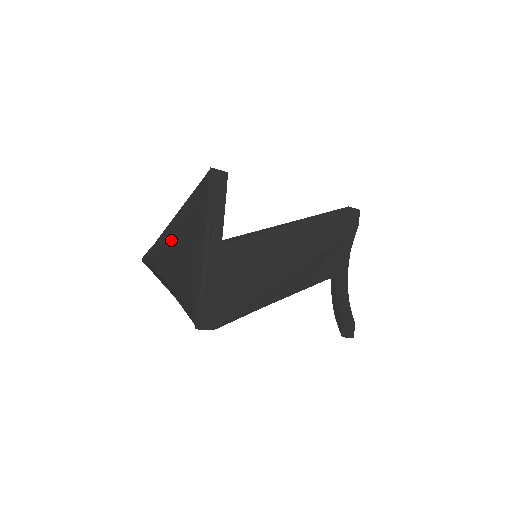
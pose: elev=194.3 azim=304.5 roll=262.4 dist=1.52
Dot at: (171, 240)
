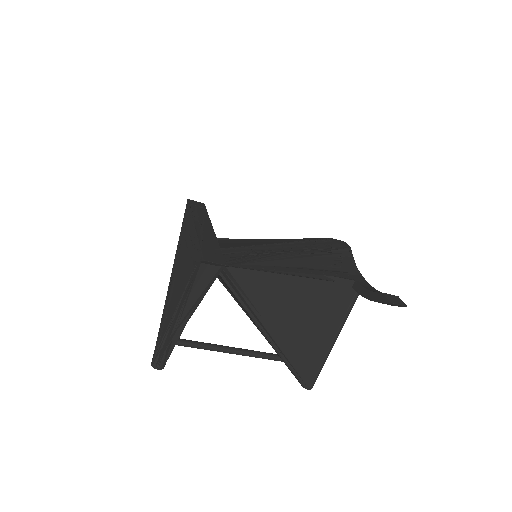
Dot at: (171, 288)
